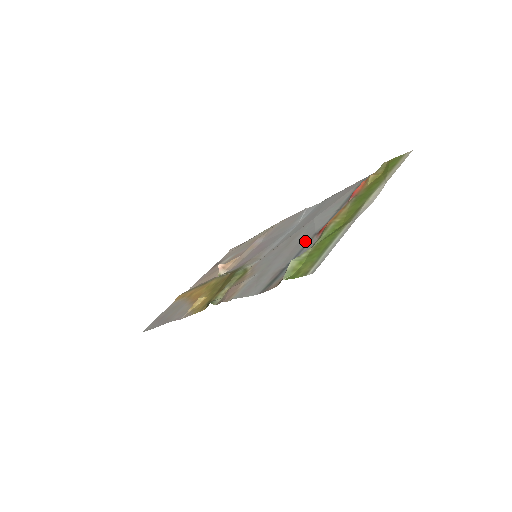
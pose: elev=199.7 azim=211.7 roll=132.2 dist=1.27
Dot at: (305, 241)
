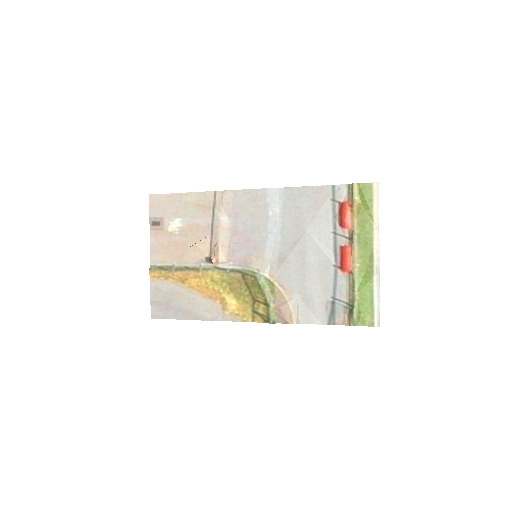
Dot at: (329, 272)
